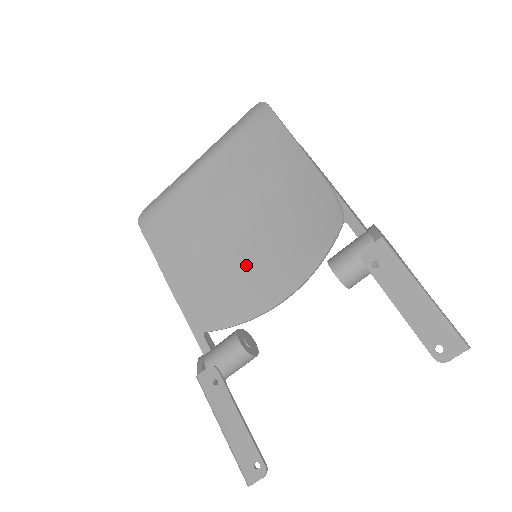
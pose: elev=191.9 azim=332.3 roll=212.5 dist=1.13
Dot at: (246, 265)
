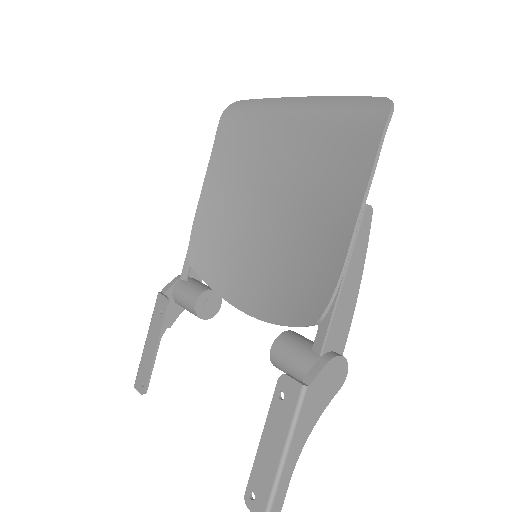
Dot at: (249, 251)
